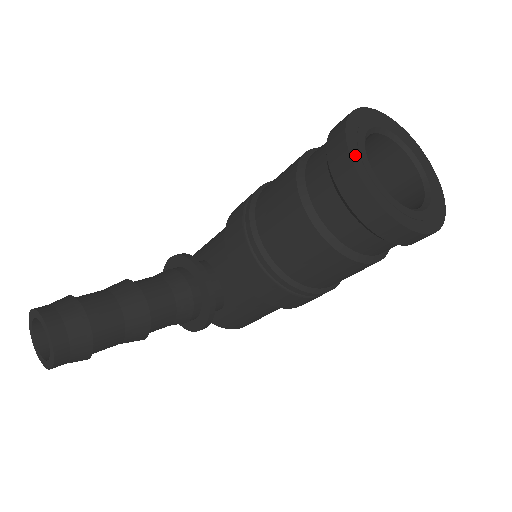
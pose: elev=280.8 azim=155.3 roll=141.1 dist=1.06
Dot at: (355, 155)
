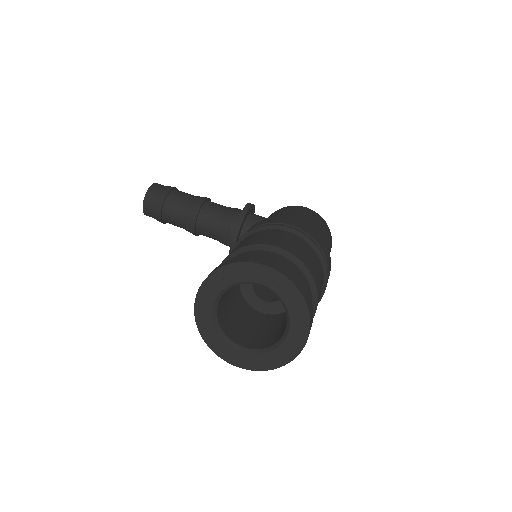
Dot at: (206, 288)
